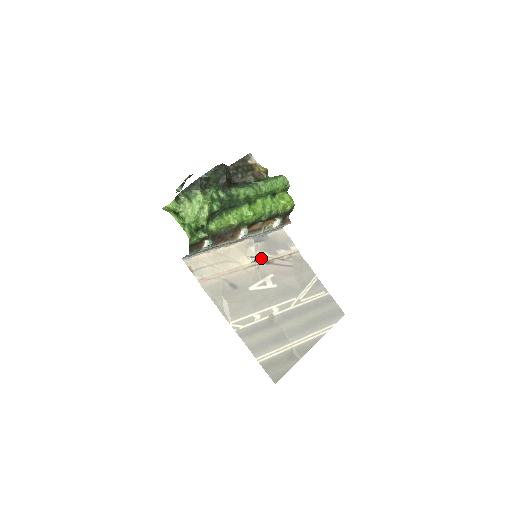
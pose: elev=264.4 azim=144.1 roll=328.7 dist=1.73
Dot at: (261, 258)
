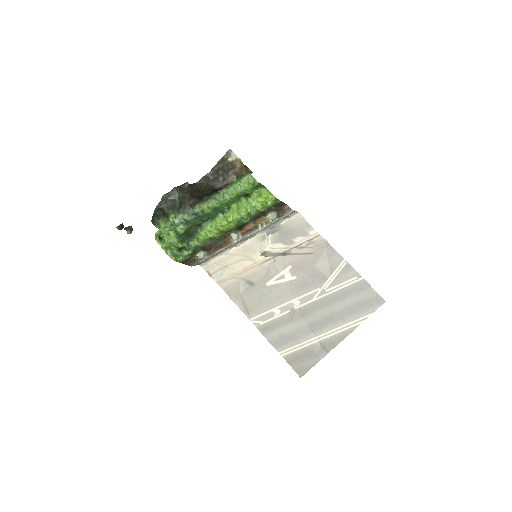
Dot at: (276, 251)
